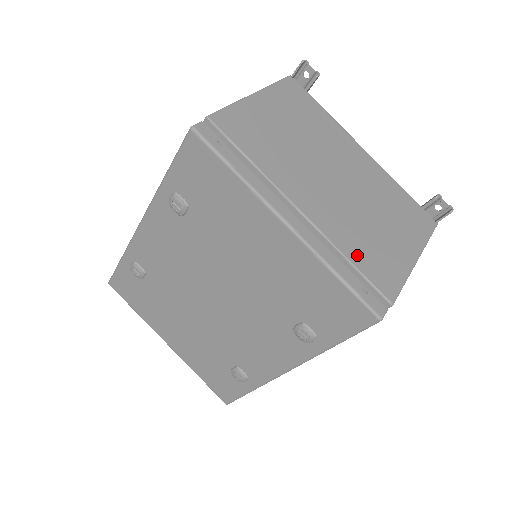
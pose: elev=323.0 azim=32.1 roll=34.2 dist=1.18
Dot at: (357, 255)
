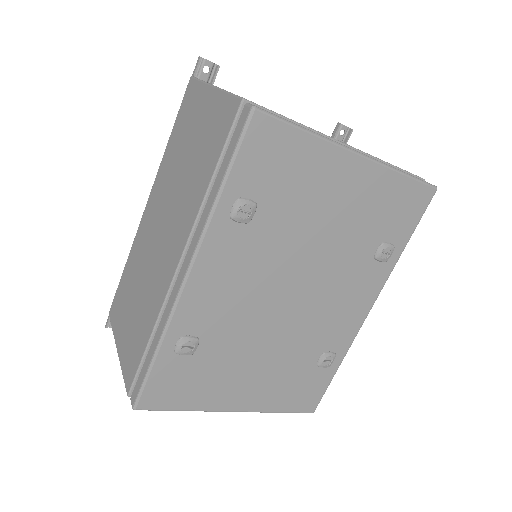
Dot at: occluded
